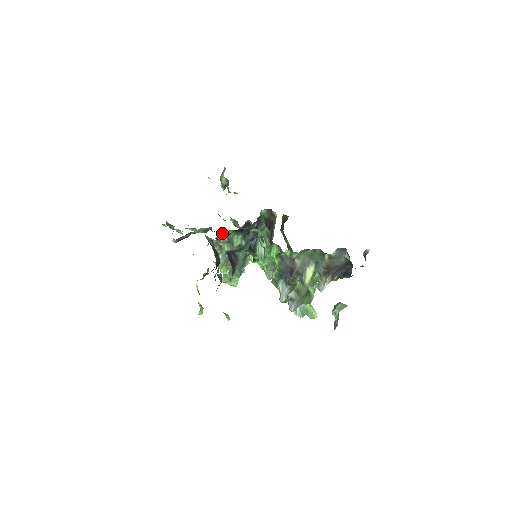
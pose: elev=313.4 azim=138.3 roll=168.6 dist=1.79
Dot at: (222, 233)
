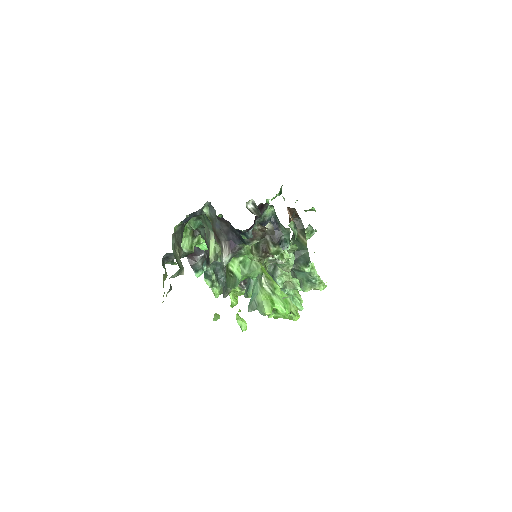
Dot at: occluded
